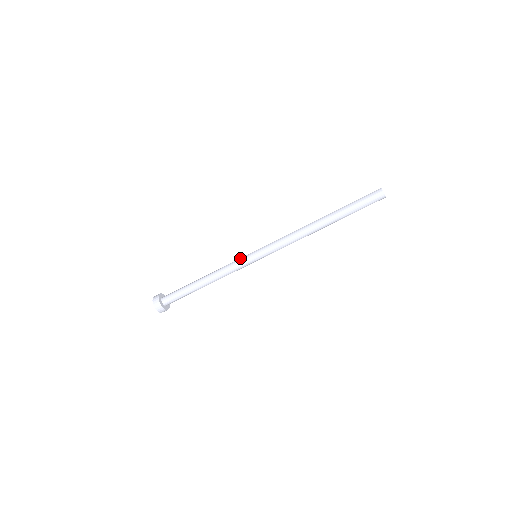
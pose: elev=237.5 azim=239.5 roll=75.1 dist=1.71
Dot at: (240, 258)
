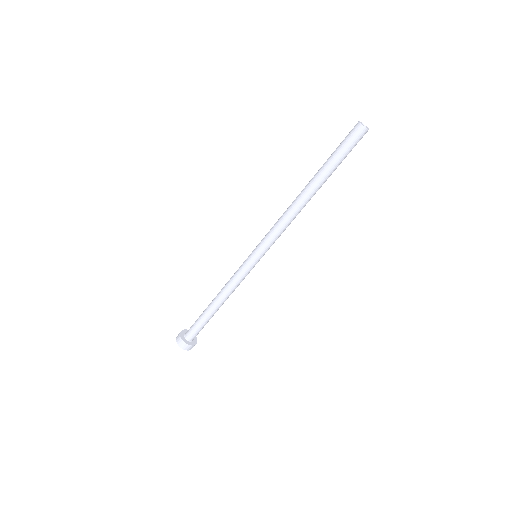
Dot at: occluded
